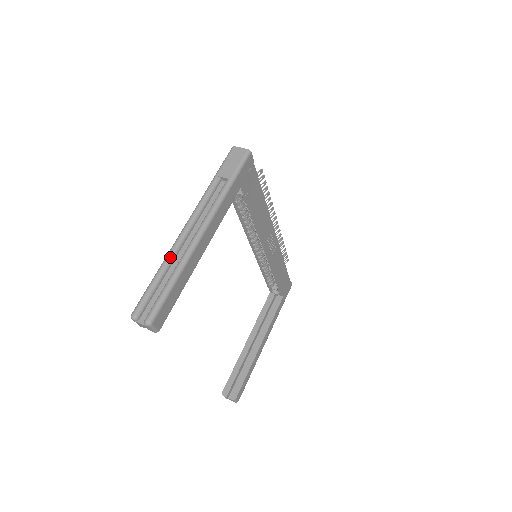
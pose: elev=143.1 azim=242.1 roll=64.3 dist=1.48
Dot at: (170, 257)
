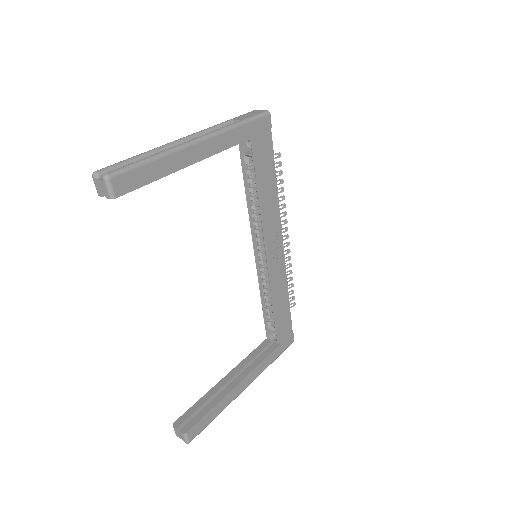
Dot at: (157, 149)
